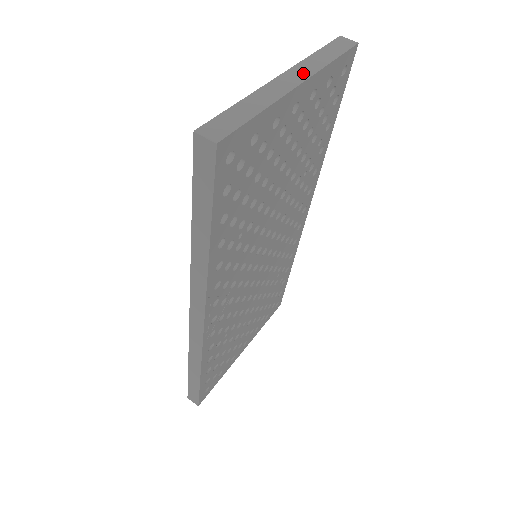
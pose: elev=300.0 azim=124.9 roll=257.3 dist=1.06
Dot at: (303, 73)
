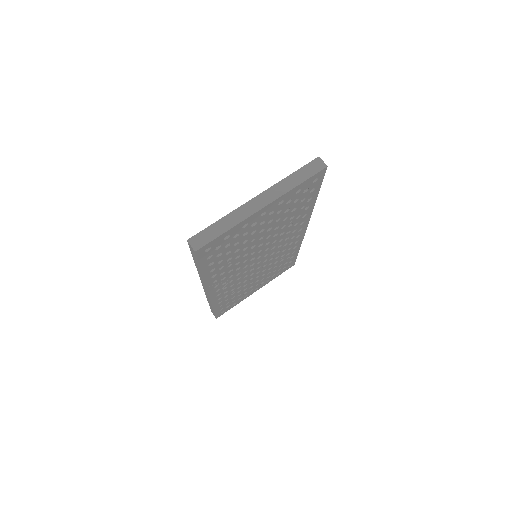
Dot at: (271, 197)
